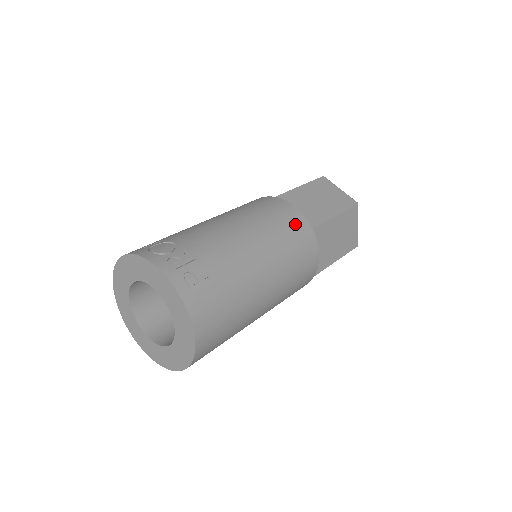
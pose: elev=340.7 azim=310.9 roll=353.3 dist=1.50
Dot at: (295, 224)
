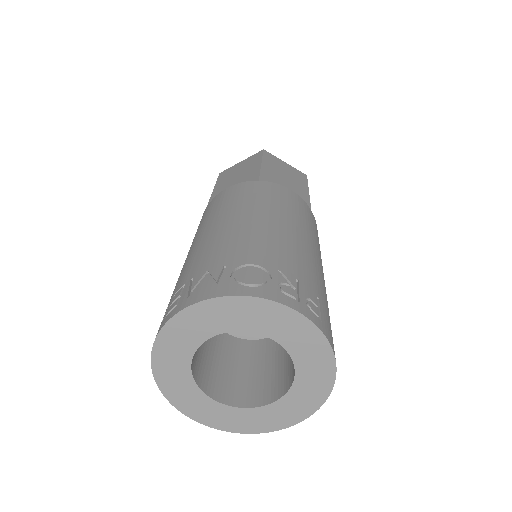
Dot at: (304, 209)
